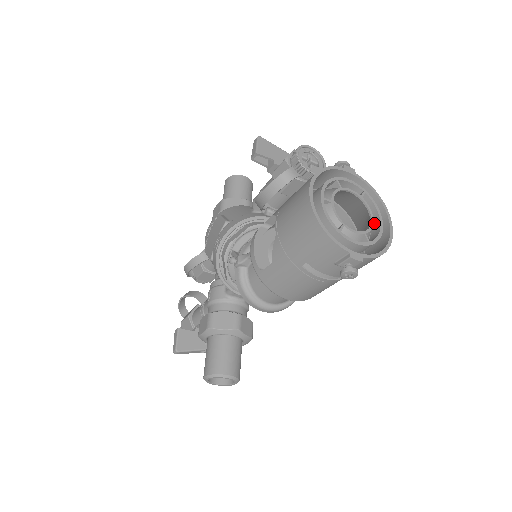
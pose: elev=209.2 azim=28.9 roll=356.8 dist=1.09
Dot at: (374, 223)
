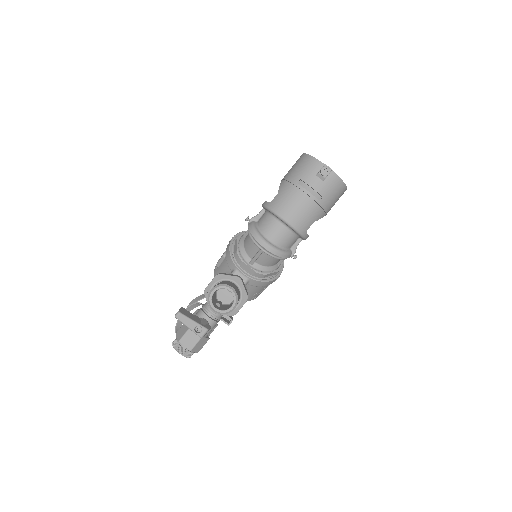
Dot at: occluded
